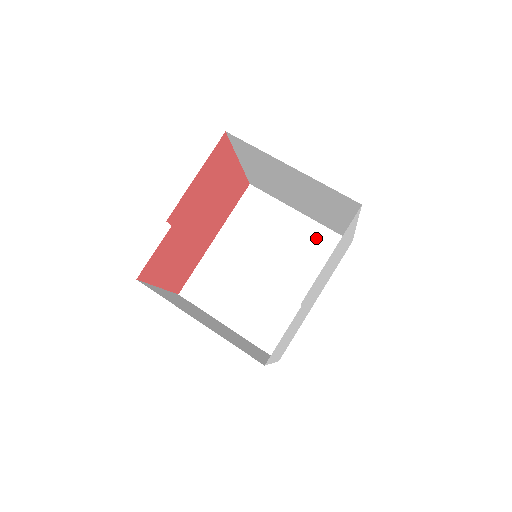
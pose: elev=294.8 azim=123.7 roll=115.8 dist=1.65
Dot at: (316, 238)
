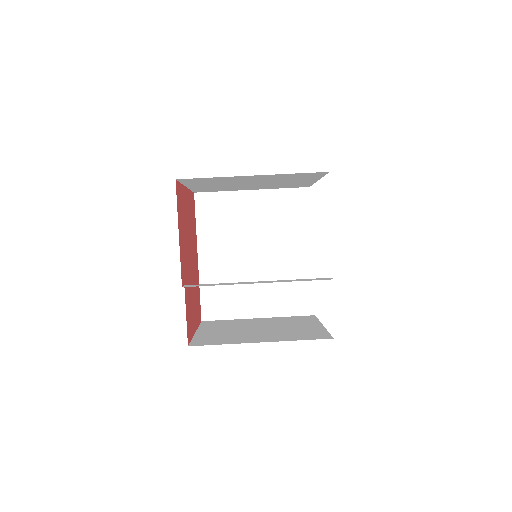
Dot at: (280, 203)
